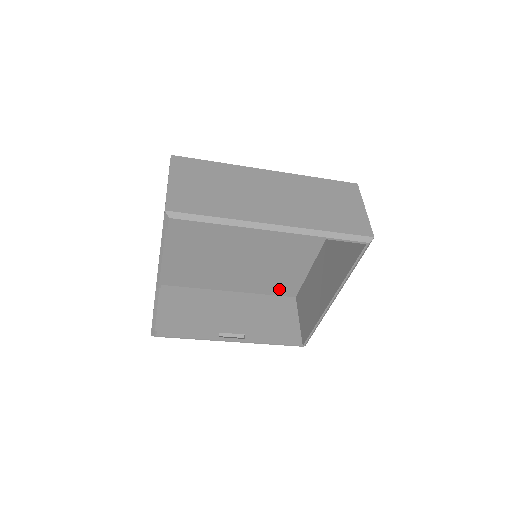
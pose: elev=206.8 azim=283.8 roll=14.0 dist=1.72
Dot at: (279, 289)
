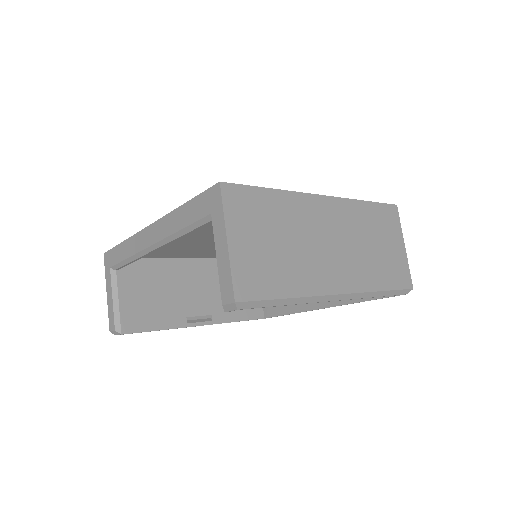
Dot at: occluded
